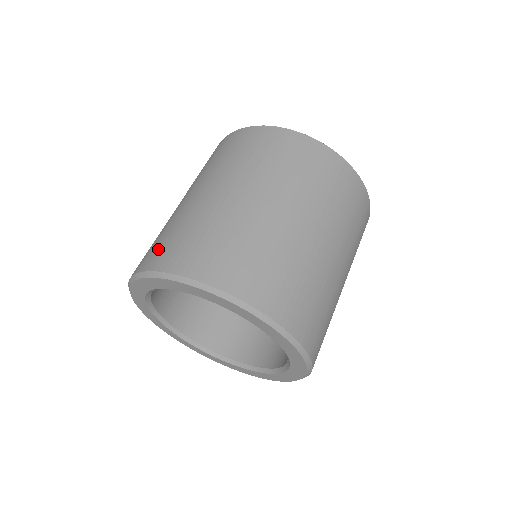
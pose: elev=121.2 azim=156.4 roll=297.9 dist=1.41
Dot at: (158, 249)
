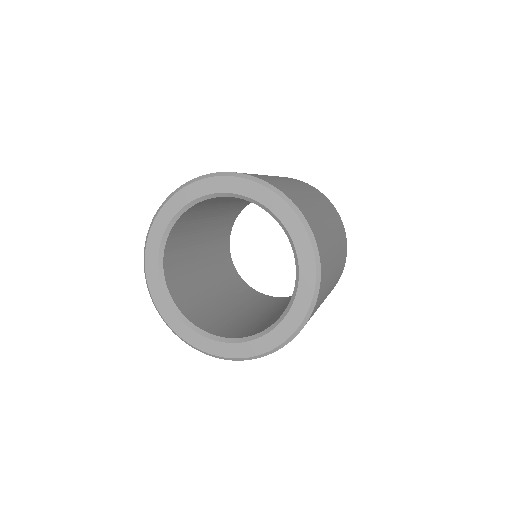
Dot at: occluded
